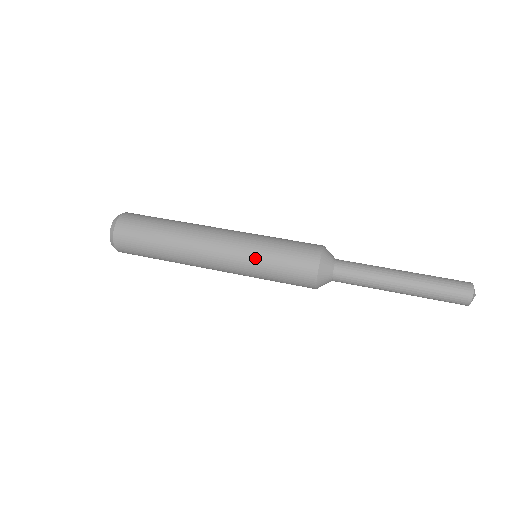
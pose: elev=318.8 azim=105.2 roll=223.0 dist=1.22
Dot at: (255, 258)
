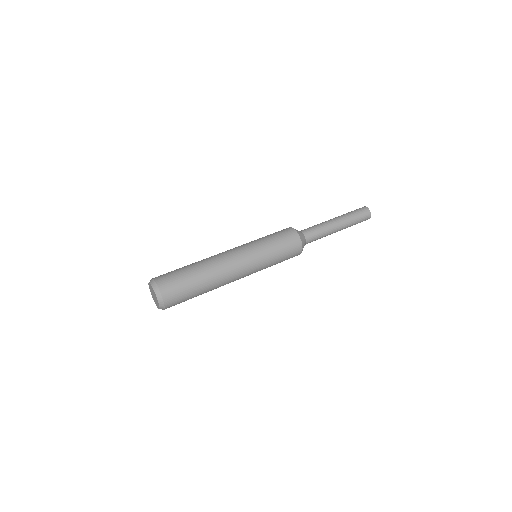
Dot at: (266, 265)
